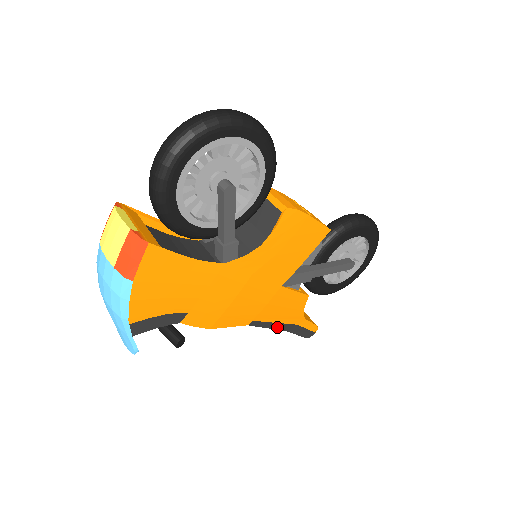
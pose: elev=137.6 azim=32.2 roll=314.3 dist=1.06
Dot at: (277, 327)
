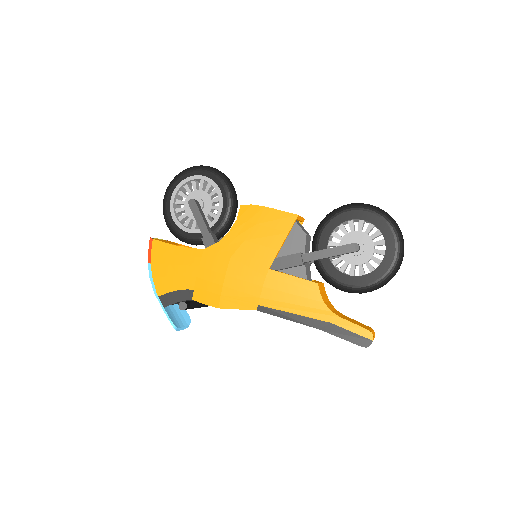
Dot at: (300, 321)
